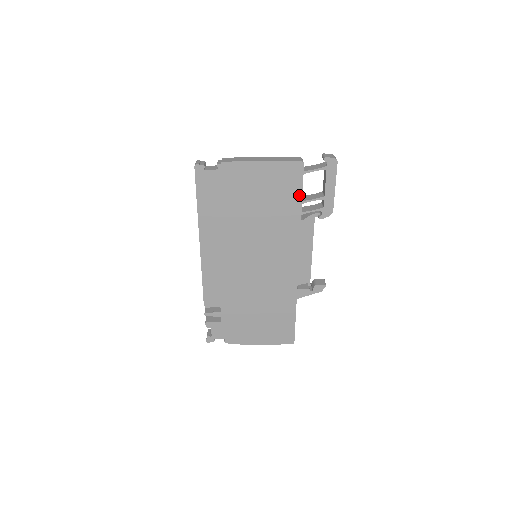
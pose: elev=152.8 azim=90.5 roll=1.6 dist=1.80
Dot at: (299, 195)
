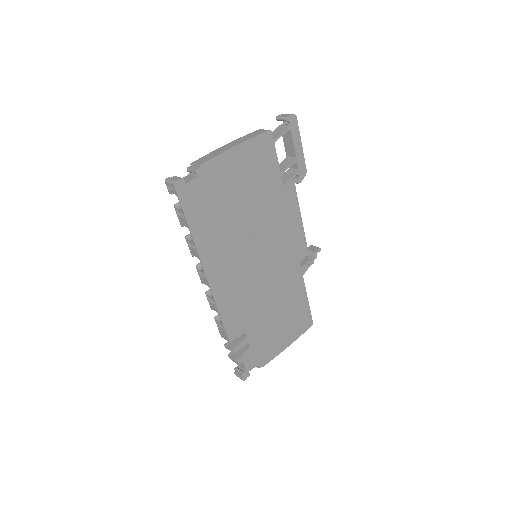
Dot at: (277, 167)
